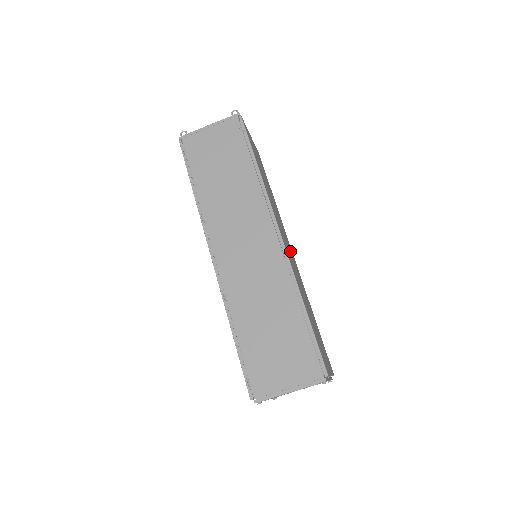
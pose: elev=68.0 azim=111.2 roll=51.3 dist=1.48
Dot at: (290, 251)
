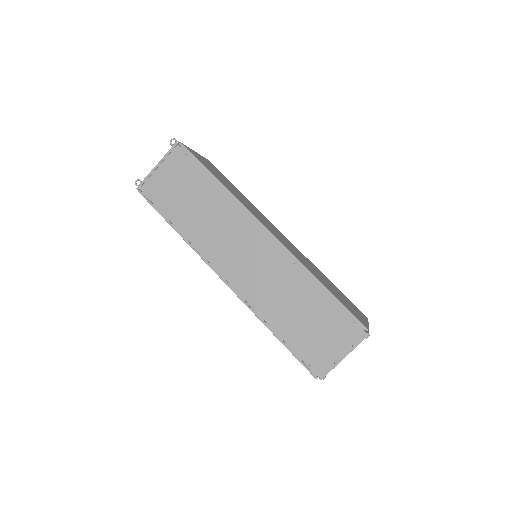
Dot at: (282, 237)
